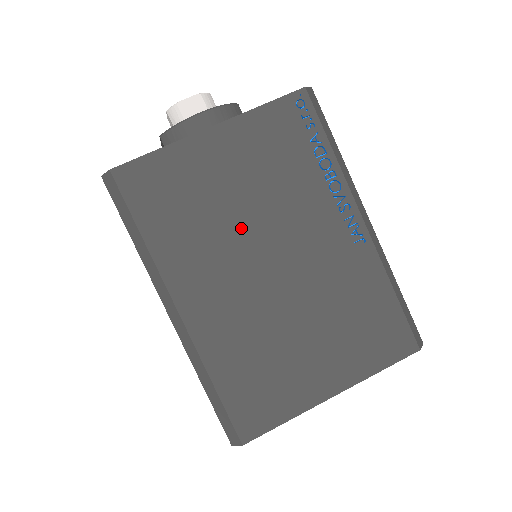
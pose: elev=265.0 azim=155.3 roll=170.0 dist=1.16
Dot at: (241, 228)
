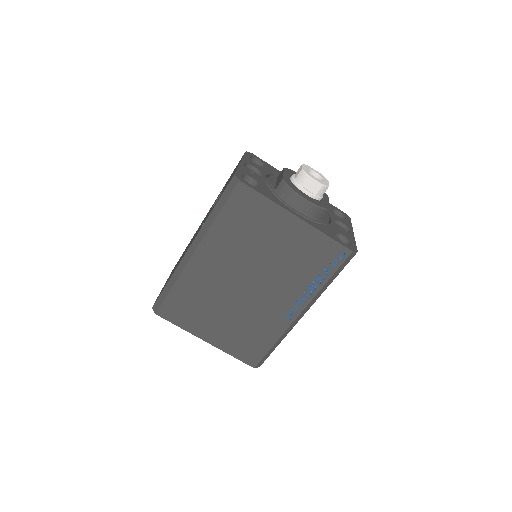
Dot at: (255, 260)
